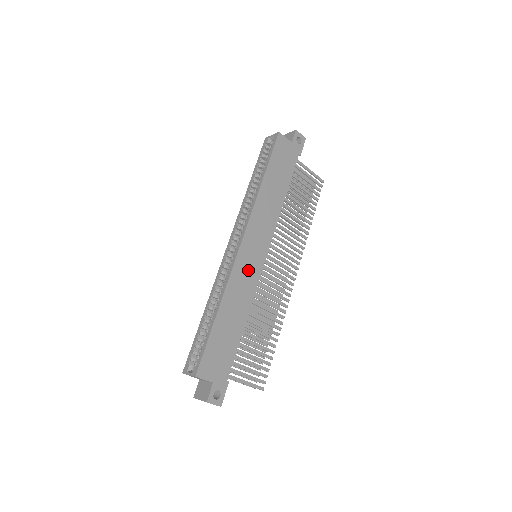
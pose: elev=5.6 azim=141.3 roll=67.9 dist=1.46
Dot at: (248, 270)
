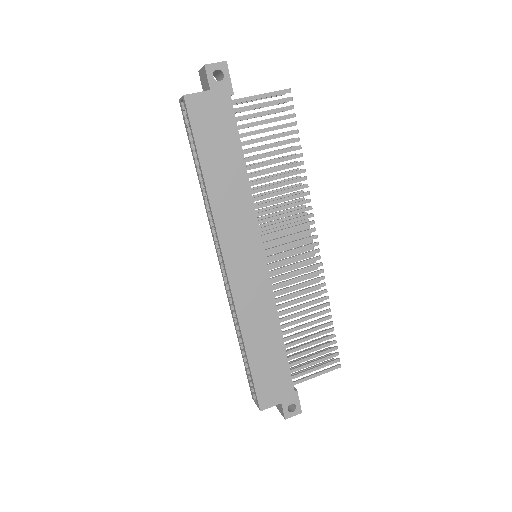
Dot at: (252, 288)
